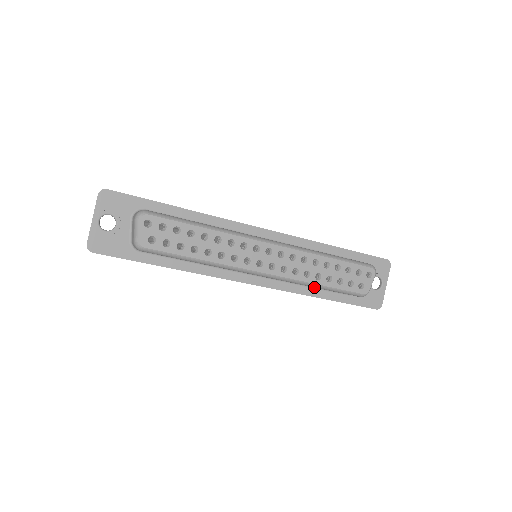
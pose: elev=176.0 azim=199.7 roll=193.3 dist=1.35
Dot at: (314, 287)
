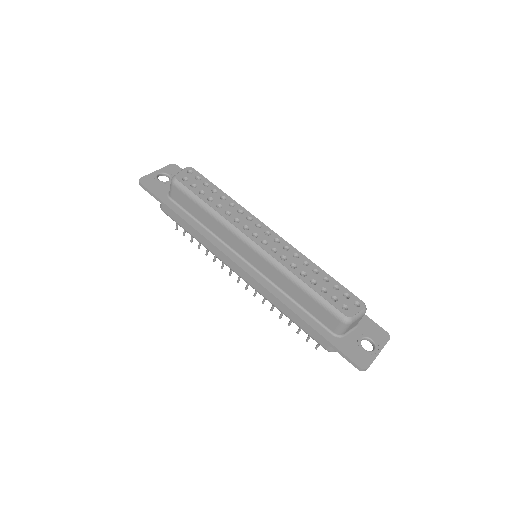
Dot at: (296, 284)
